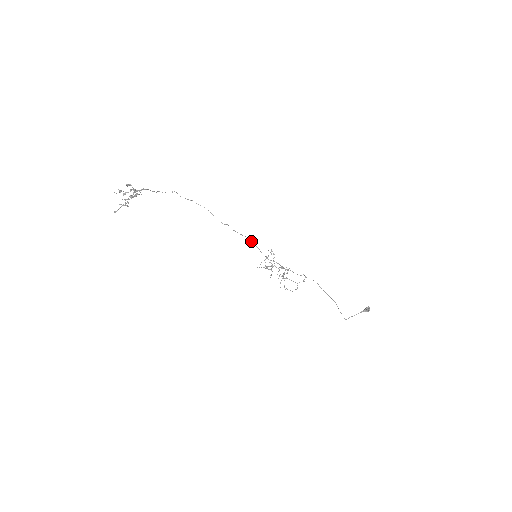
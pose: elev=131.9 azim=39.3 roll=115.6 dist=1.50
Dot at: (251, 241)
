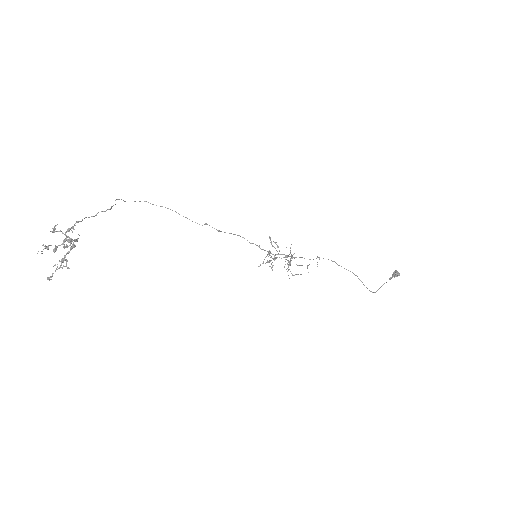
Dot at: occluded
